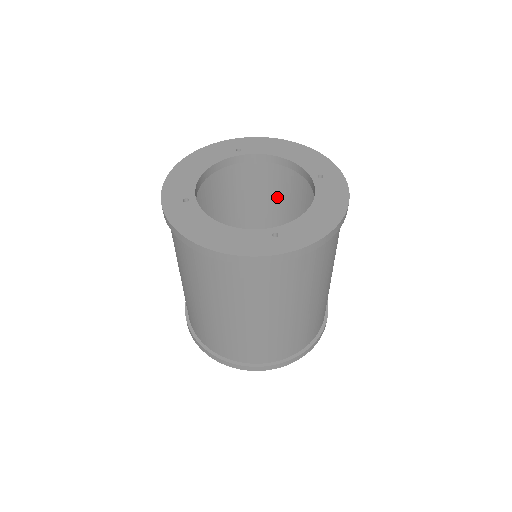
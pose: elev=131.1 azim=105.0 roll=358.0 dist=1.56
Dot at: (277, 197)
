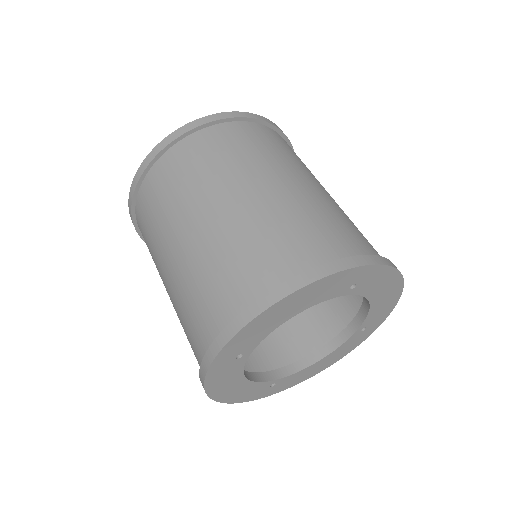
Dot at: occluded
